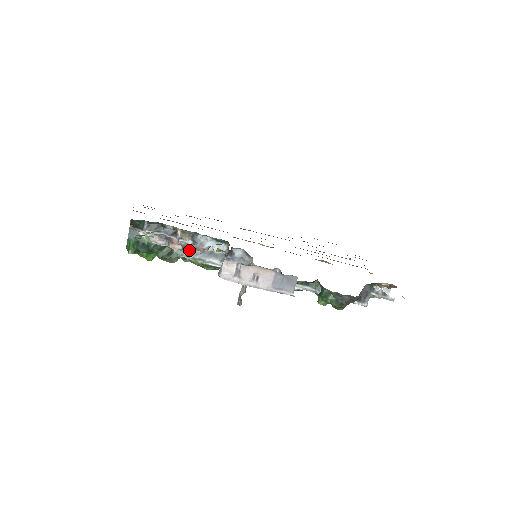
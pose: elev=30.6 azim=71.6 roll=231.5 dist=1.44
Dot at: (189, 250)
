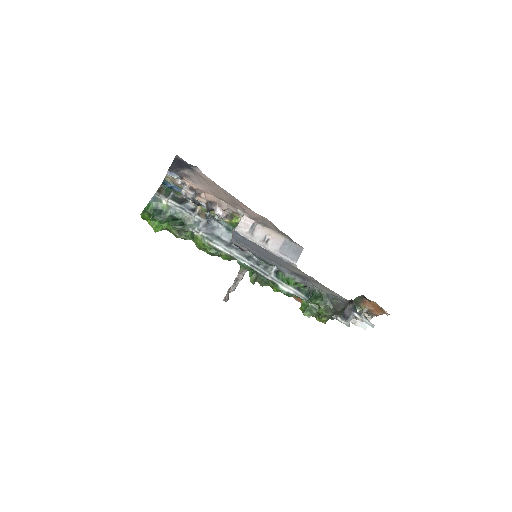
Dot at: (201, 227)
